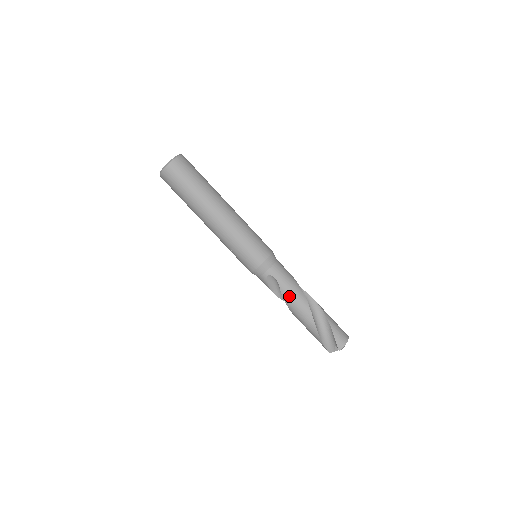
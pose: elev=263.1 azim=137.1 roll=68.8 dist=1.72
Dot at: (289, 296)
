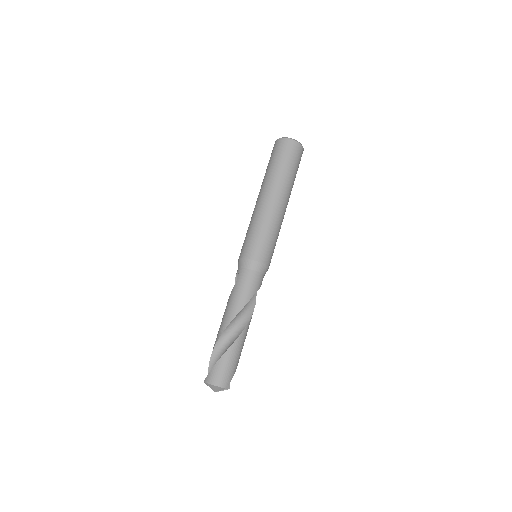
Dot at: (229, 301)
